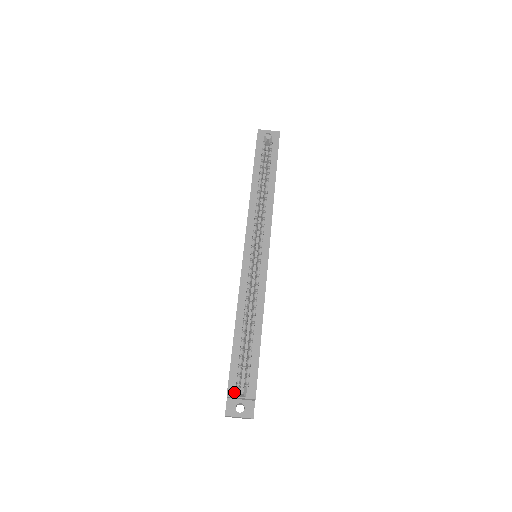
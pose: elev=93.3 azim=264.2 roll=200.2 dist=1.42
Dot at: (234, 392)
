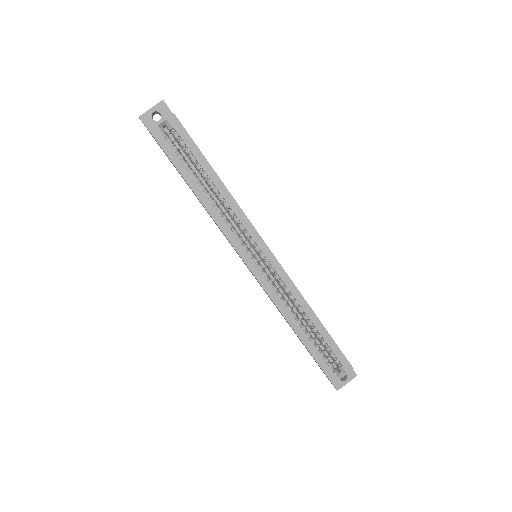
Dot at: (335, 378)
